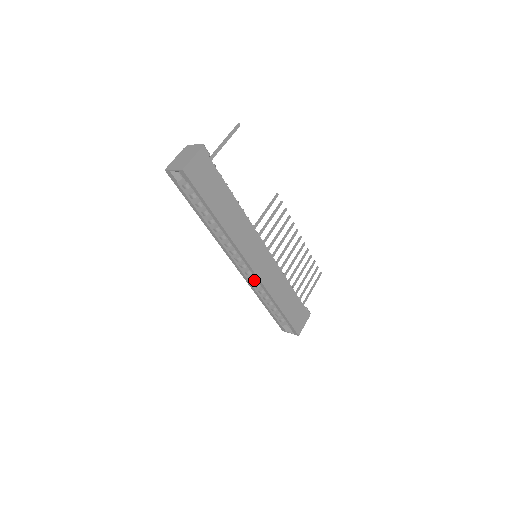
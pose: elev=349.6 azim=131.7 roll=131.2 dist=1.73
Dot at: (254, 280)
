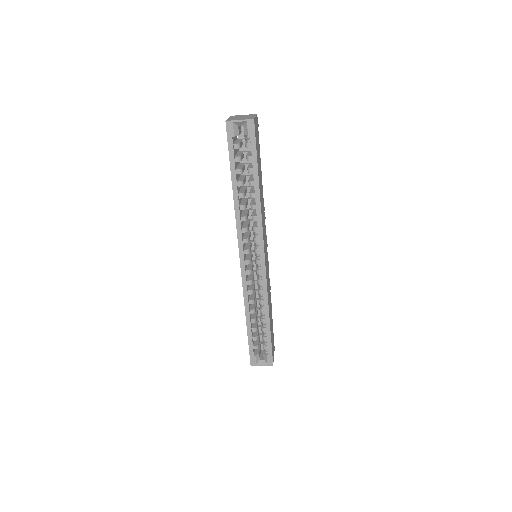
Dot at: (252, 283)
